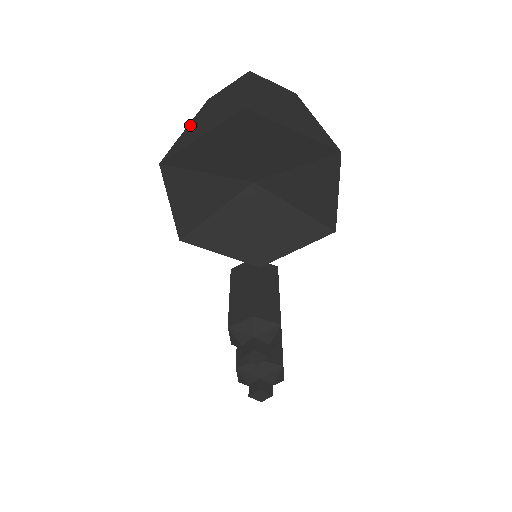
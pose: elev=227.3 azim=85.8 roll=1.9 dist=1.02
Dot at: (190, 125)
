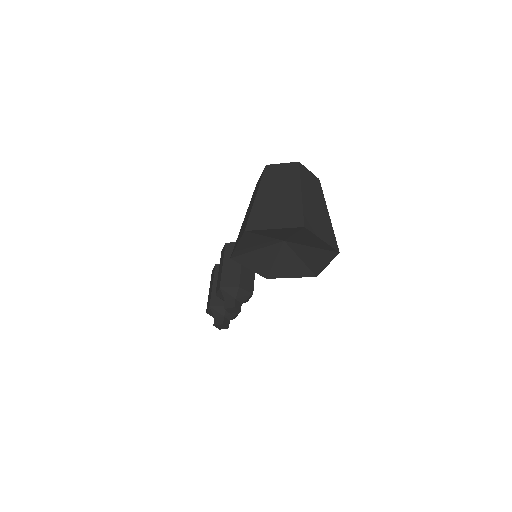
Dot at: (259, 197)
